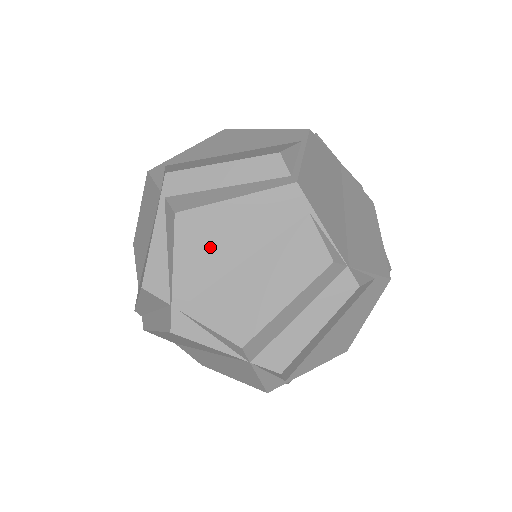
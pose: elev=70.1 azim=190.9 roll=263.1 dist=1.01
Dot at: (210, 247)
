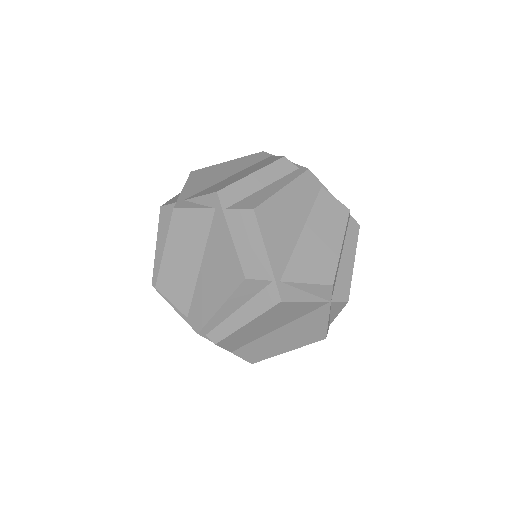
Dot at: (281, 227)
